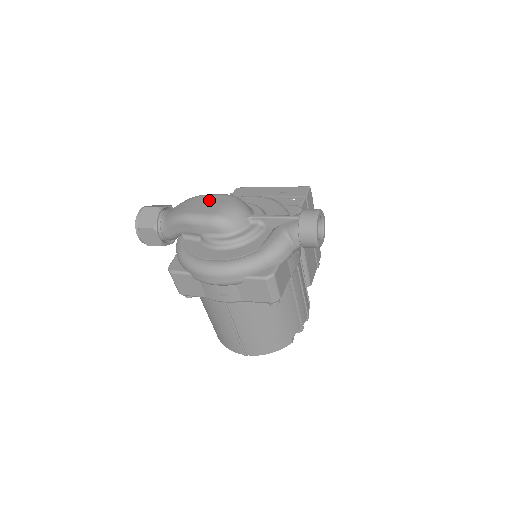
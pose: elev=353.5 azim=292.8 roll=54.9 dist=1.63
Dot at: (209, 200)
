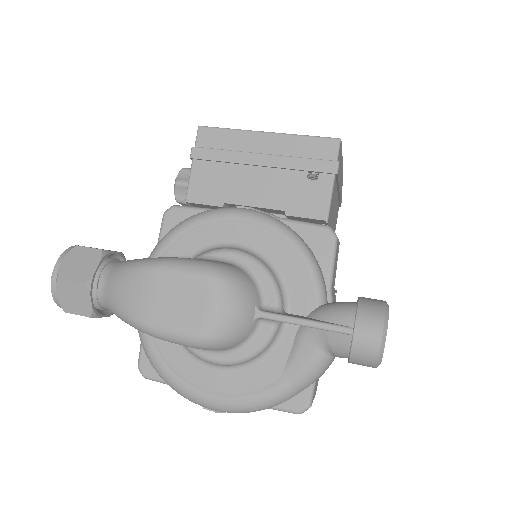
Dot at: (177, 289)
